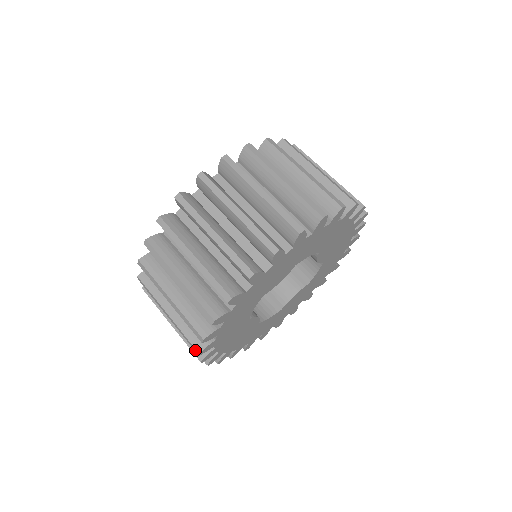
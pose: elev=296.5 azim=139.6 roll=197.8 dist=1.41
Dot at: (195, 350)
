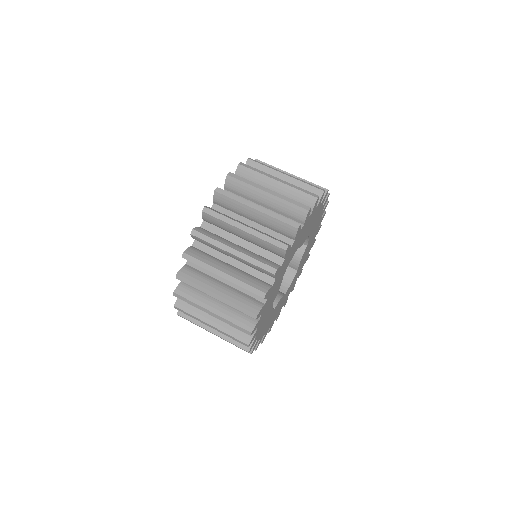
Dot at: (271, 269)
